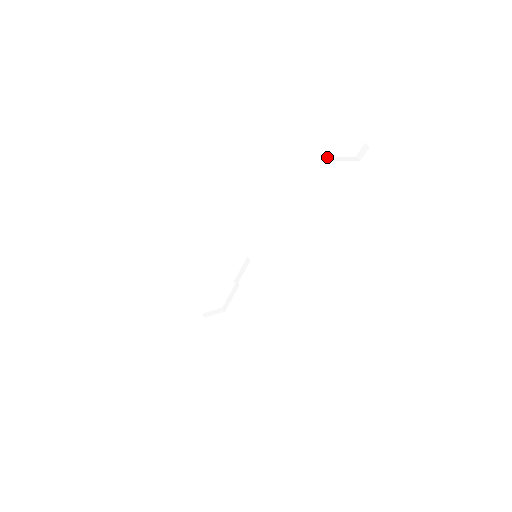
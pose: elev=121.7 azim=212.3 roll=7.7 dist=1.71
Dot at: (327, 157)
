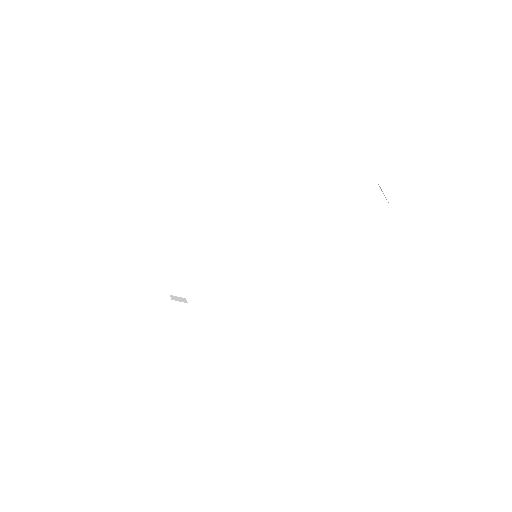
Dot at: occluded
